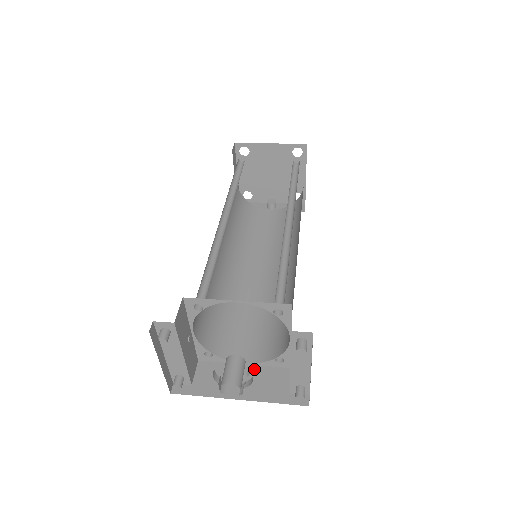
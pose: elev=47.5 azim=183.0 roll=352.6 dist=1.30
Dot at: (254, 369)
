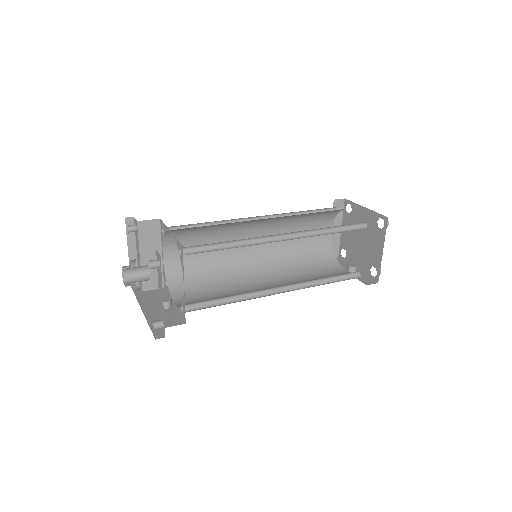
Dot at: (173, 309)
